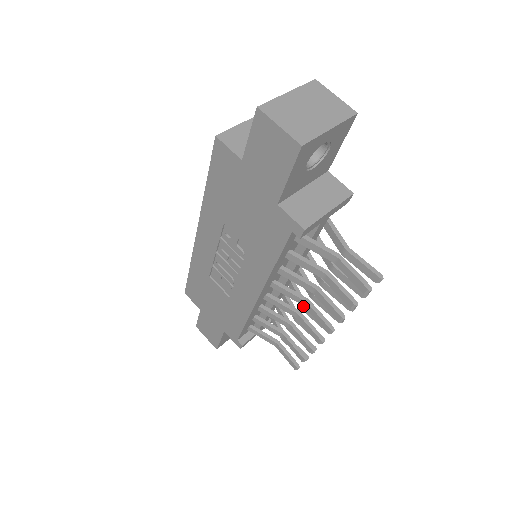
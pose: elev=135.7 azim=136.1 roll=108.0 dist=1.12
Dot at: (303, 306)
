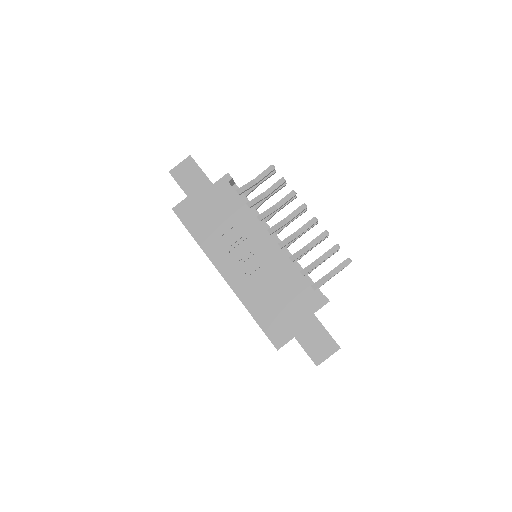
Dot at: occluded
